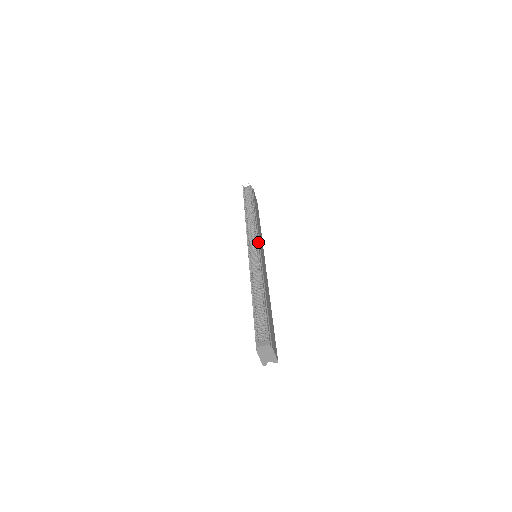
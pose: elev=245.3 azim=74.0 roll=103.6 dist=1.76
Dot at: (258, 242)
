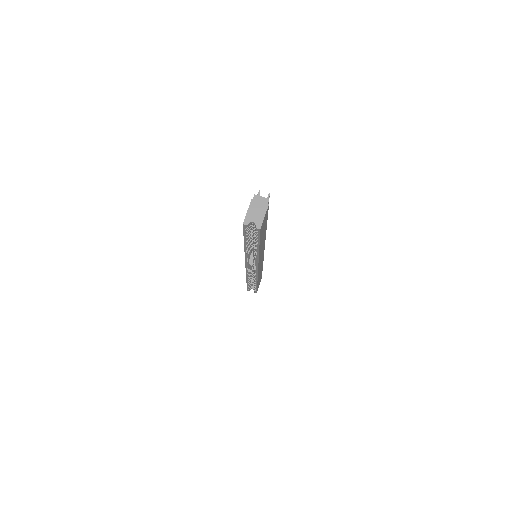
Dot at: occluded
